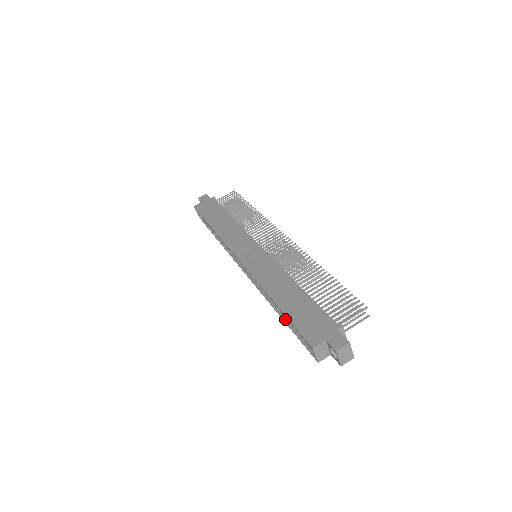
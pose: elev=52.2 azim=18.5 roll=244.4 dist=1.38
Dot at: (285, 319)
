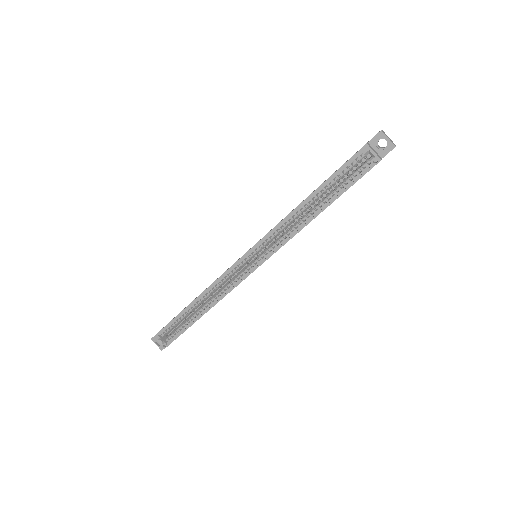
Dot at: (328, 203)
